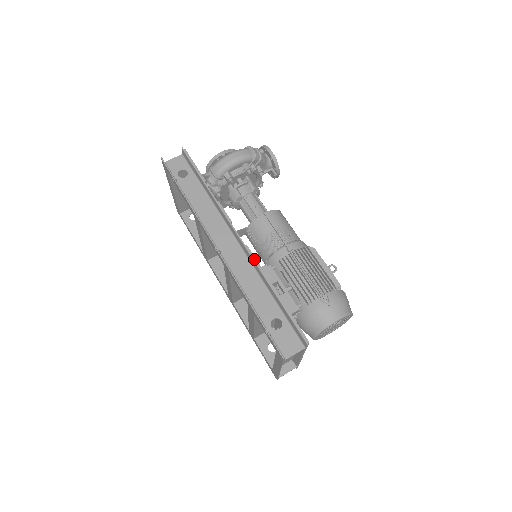
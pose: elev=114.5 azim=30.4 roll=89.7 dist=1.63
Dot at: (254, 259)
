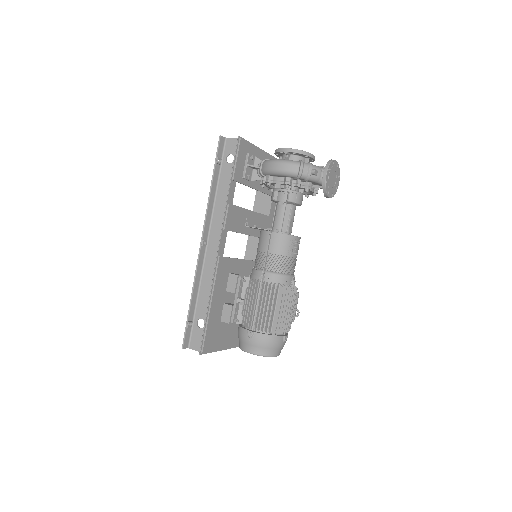
Dot at: (214, 271)
